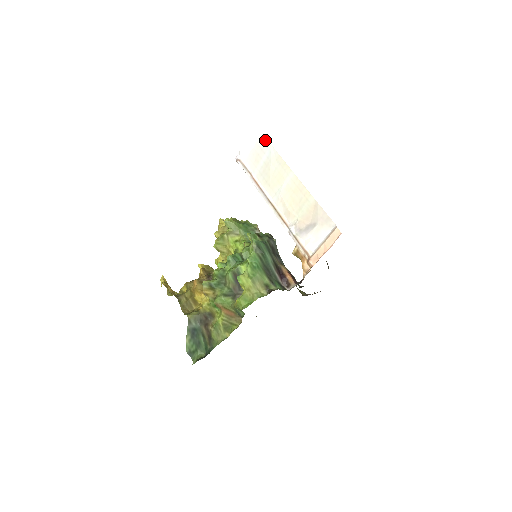
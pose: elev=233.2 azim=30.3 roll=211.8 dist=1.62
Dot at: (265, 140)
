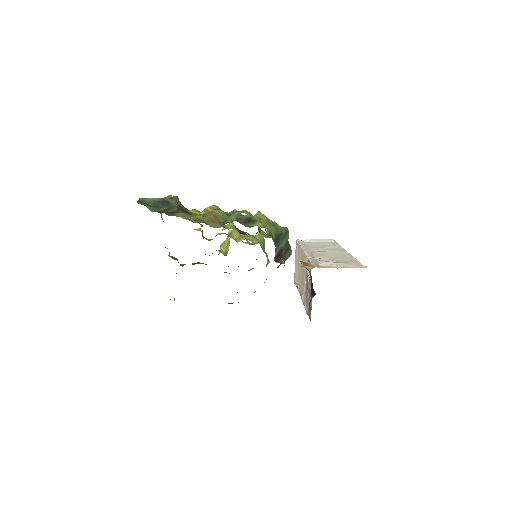
Dot at: (336, 243)
